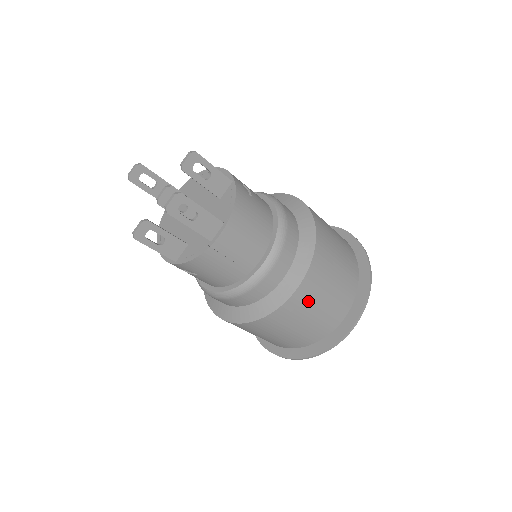
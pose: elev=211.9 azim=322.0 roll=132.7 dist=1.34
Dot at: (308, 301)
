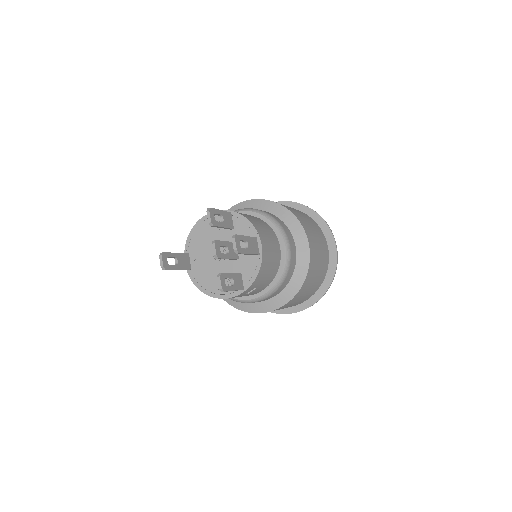
Dot at: (315, 249)
